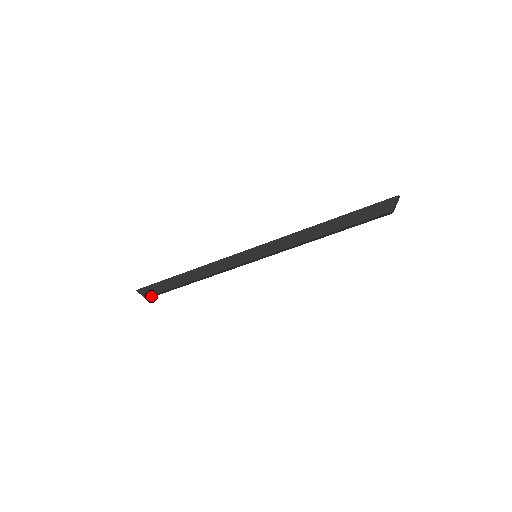
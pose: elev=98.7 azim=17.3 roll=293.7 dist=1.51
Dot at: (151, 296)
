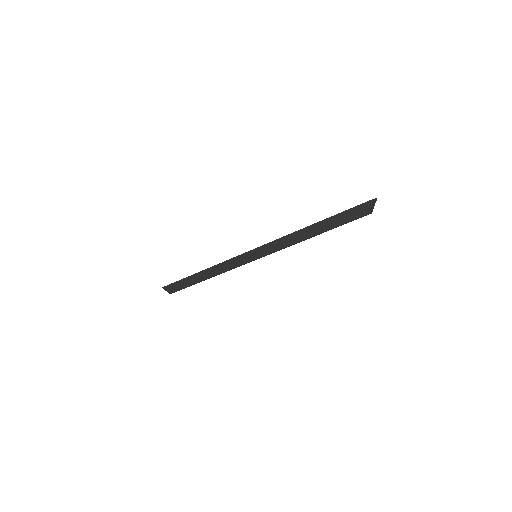
Dot at: occluded
